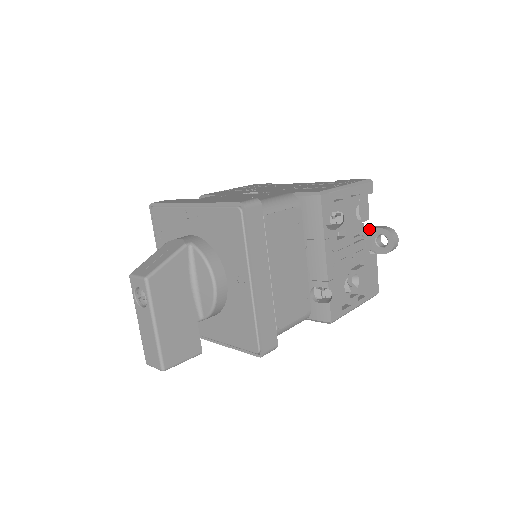
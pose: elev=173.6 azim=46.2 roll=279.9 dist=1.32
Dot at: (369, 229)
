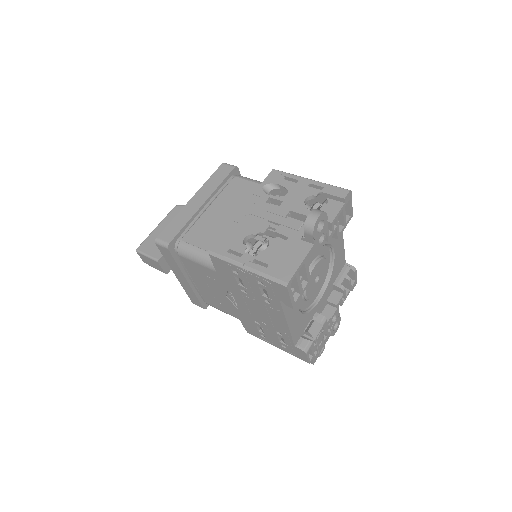
Dot at: occluded
